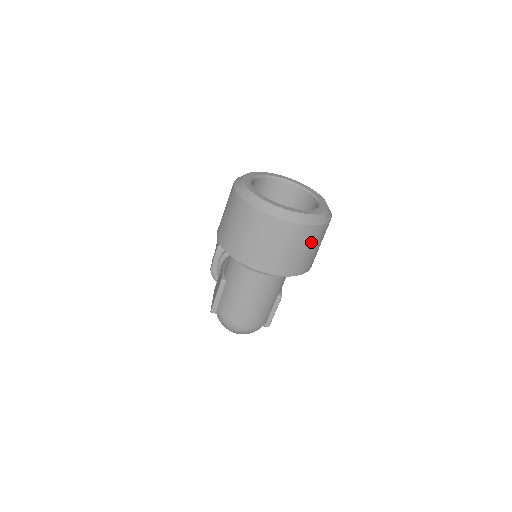
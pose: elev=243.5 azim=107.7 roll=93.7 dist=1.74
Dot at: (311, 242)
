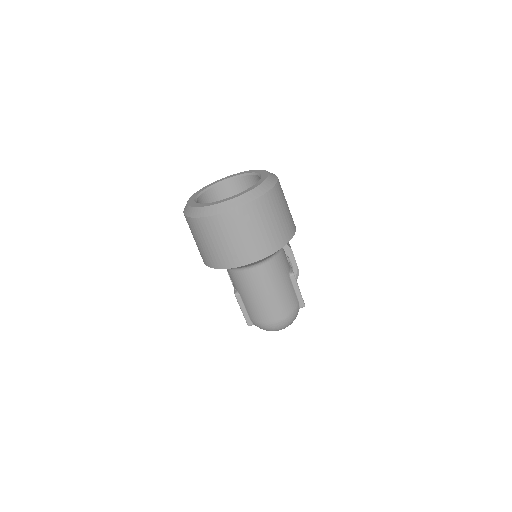
Dot at: (271, 211)
